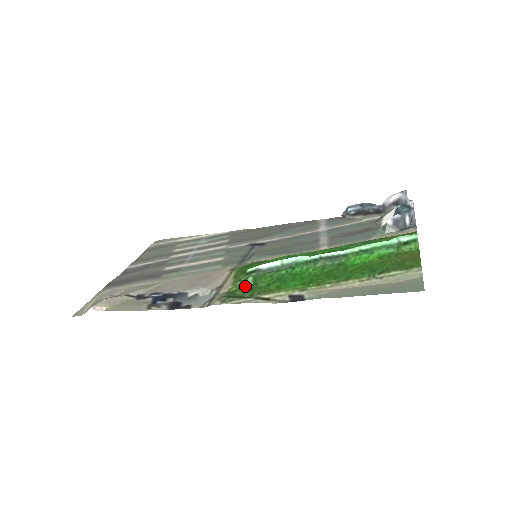
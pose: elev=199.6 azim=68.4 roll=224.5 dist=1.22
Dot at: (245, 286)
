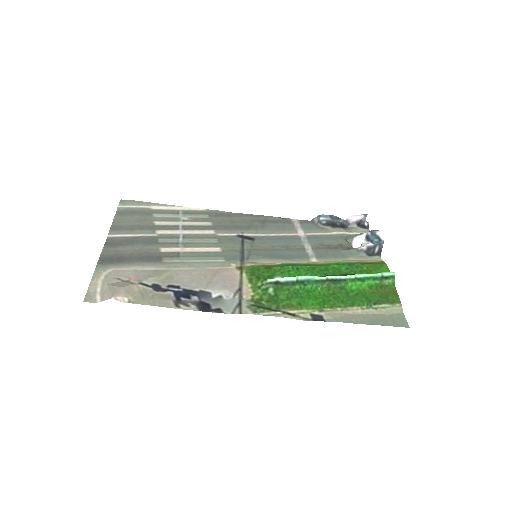
Dot at: (267, 296)
